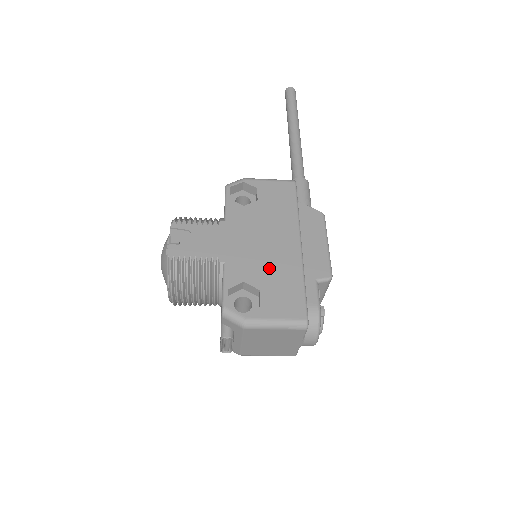
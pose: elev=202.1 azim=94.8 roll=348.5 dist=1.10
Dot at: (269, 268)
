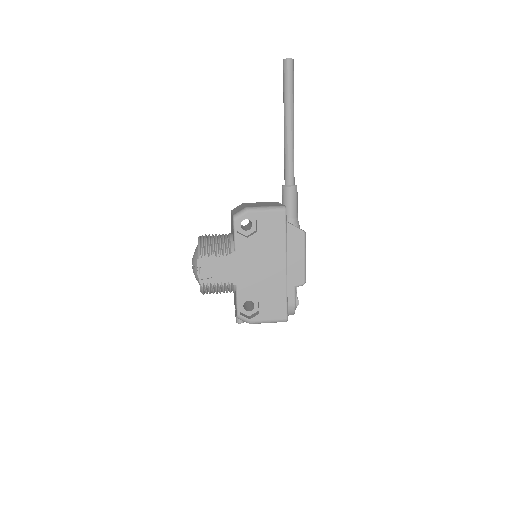
Dot at: (265, 287)
